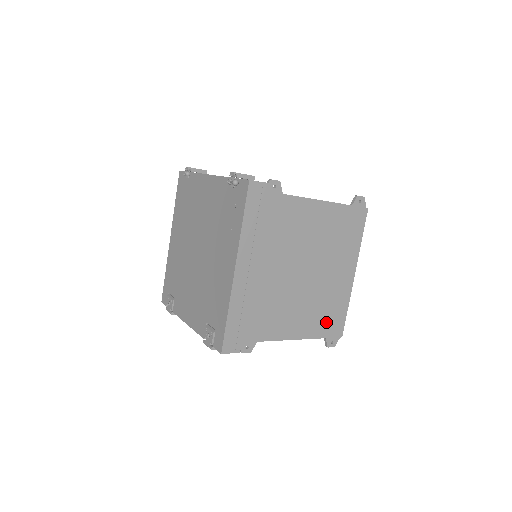
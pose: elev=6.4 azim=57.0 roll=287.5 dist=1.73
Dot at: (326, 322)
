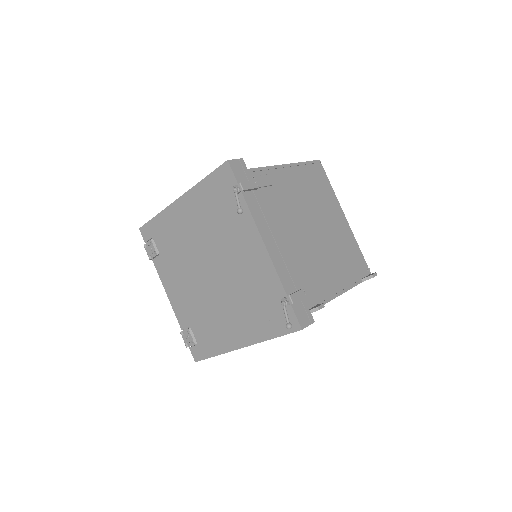
Dot at: occluded
